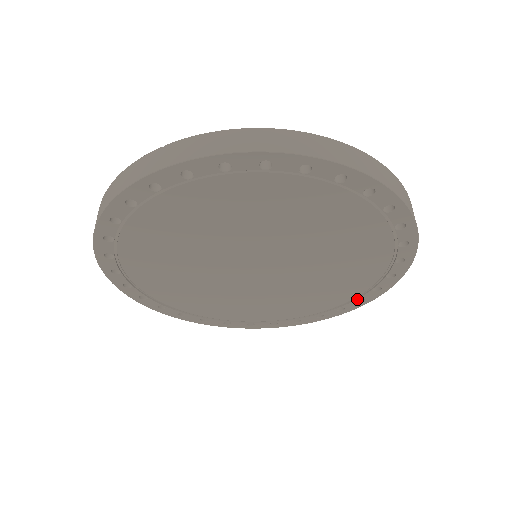
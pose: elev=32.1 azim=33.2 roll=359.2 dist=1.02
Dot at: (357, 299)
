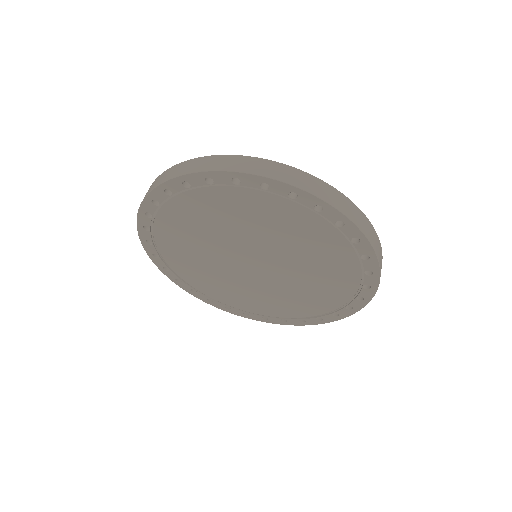
Dot at: (366, 287)
